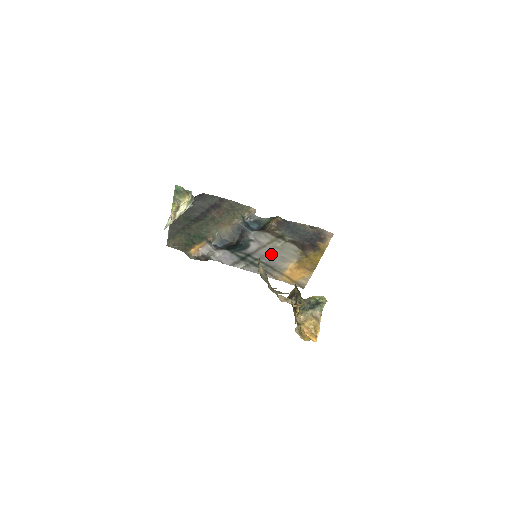
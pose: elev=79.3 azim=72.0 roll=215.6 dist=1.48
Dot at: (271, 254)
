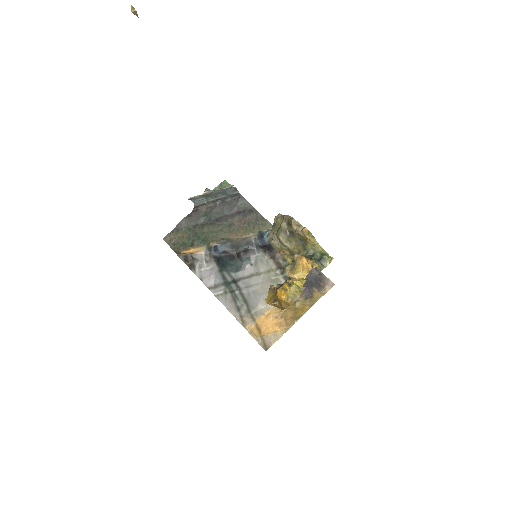
Dot at: (259, 287)
